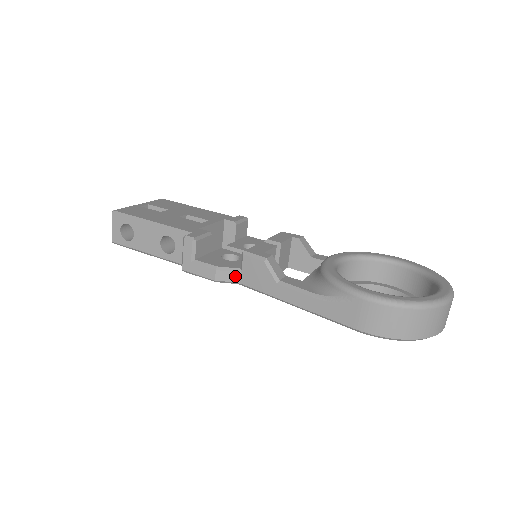
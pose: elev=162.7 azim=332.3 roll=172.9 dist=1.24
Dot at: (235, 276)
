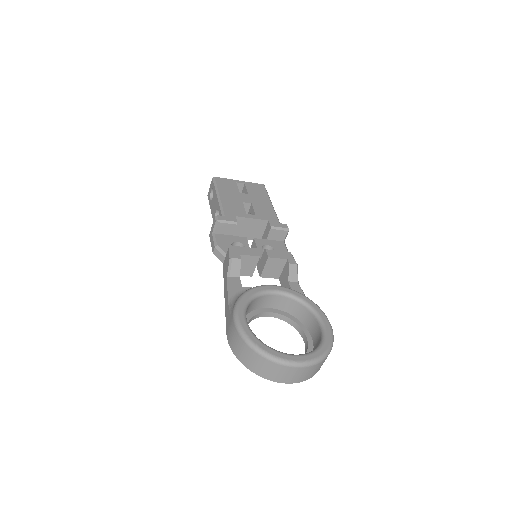
Dot at: (223, 258)
